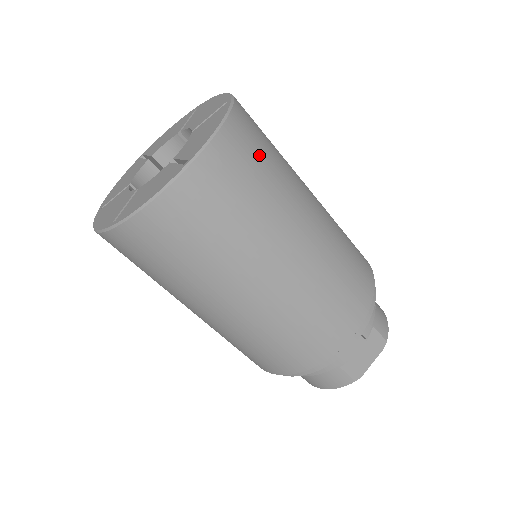
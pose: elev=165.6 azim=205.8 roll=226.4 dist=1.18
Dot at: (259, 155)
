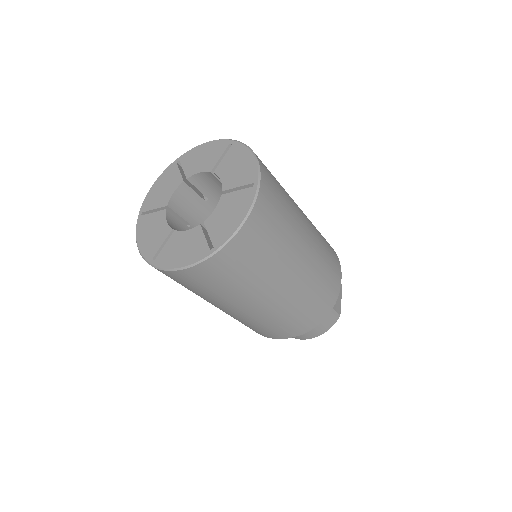
Dot at: (270, 172)
